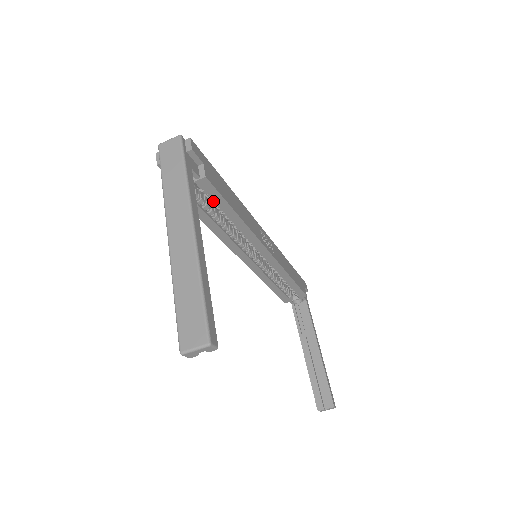
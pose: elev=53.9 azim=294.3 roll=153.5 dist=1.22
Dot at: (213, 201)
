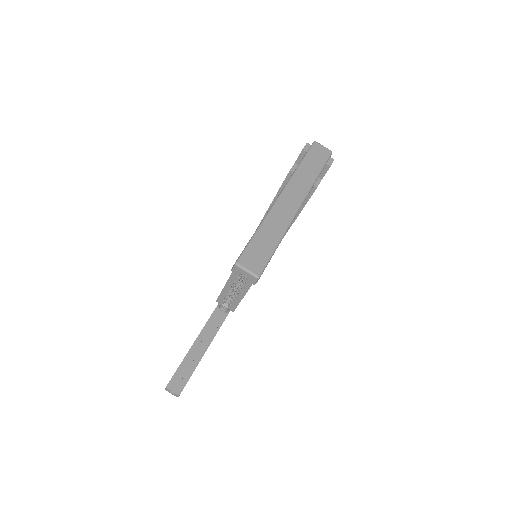
Dot at: occluded
